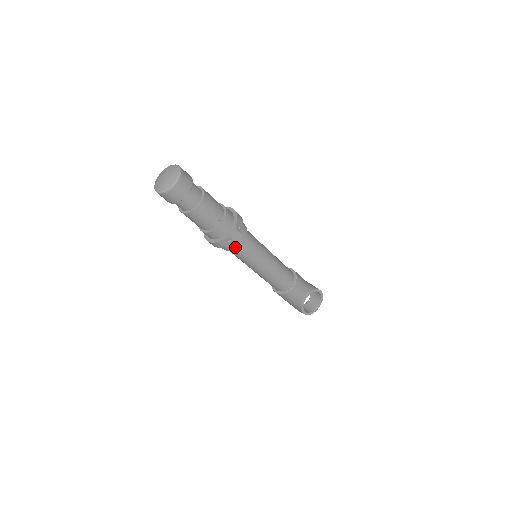
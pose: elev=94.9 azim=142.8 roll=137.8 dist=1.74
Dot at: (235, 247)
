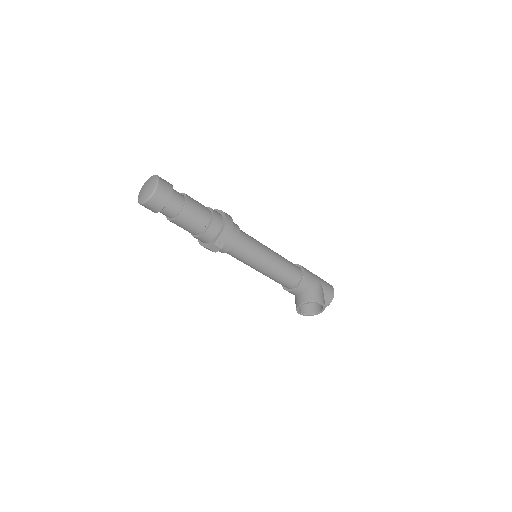
Dot at: (221, 252)
